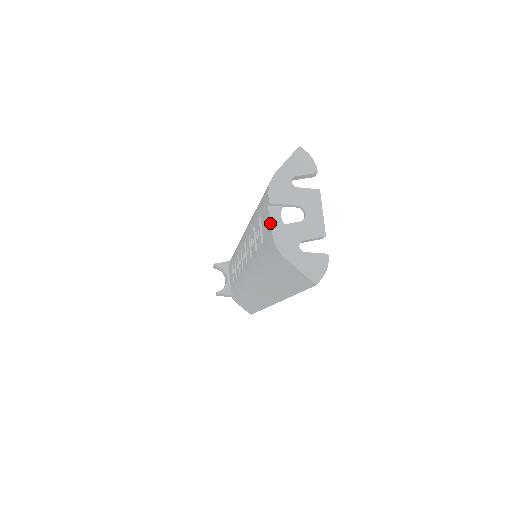
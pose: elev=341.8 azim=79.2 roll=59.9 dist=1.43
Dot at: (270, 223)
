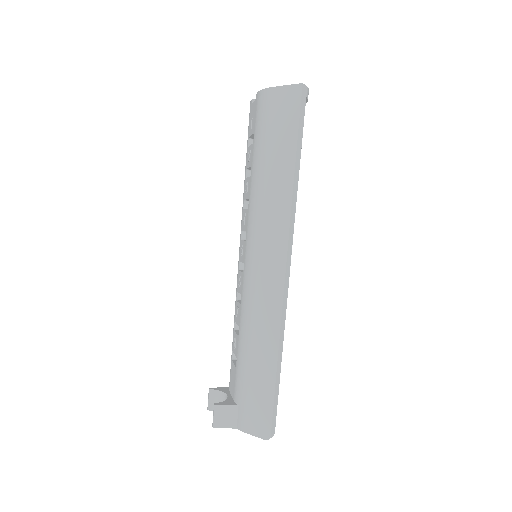
Dot at: (255, 100)
